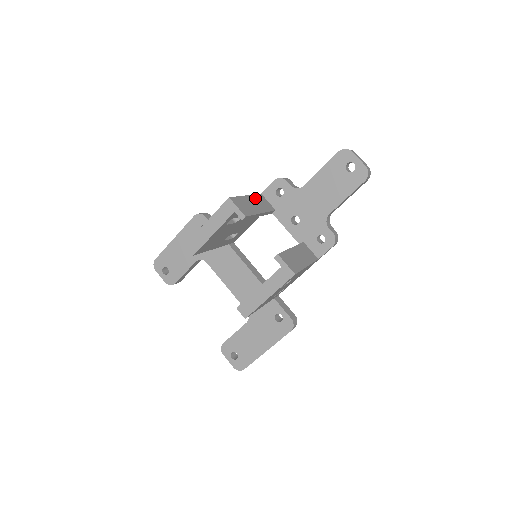
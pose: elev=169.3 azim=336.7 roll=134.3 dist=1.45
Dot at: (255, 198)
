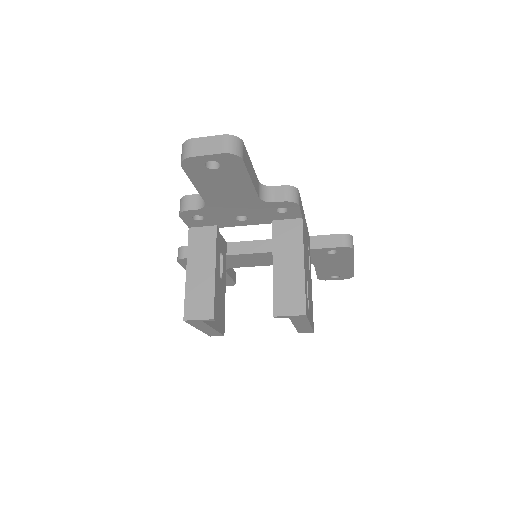
Dot at: (193, 255)
